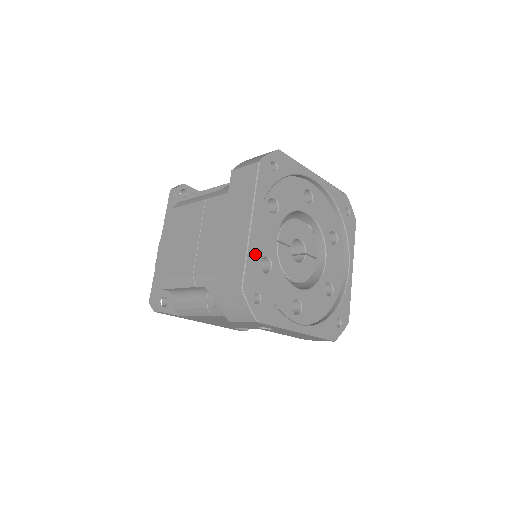
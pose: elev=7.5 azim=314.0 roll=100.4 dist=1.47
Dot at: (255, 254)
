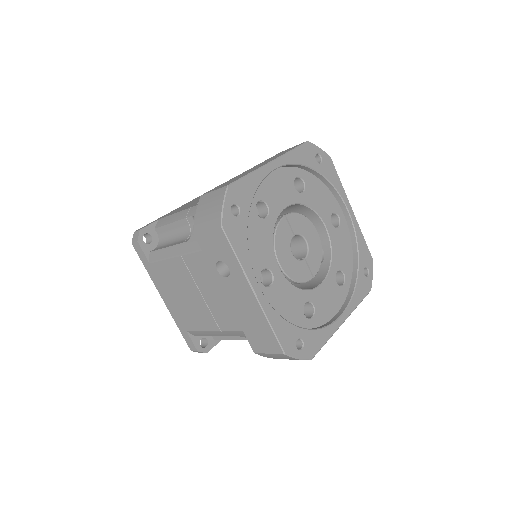
Dot at: (259, 182)
